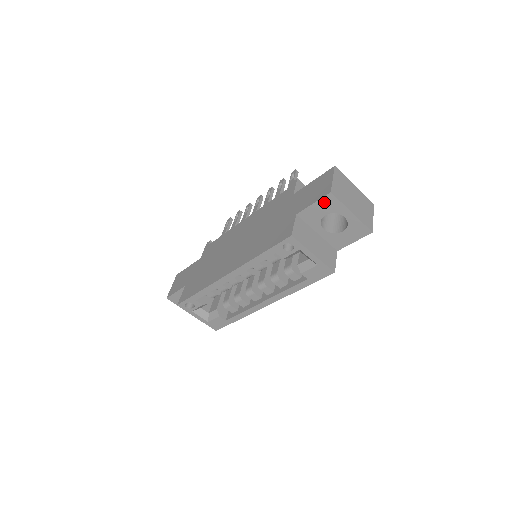
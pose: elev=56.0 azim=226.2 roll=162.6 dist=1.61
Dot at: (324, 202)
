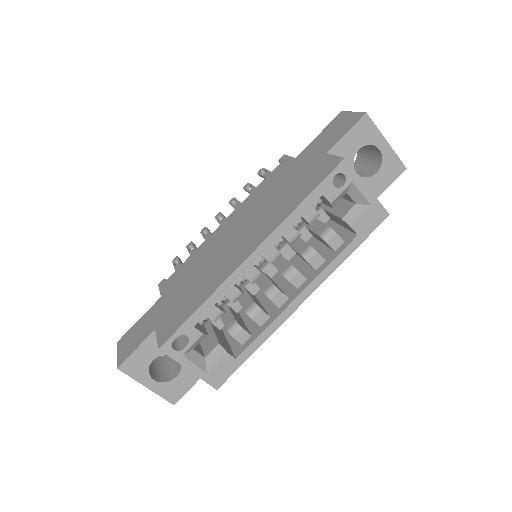
Dot at: (359, 129)
